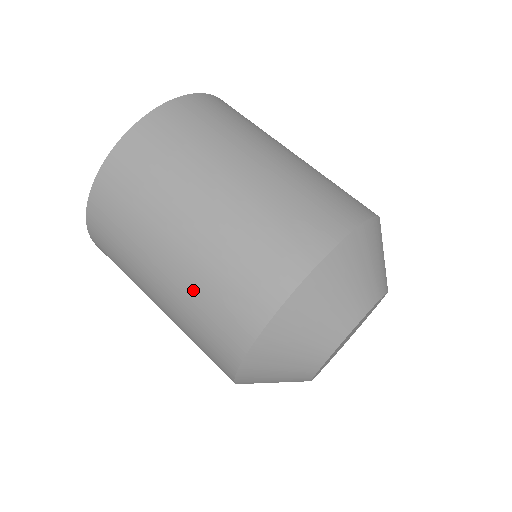
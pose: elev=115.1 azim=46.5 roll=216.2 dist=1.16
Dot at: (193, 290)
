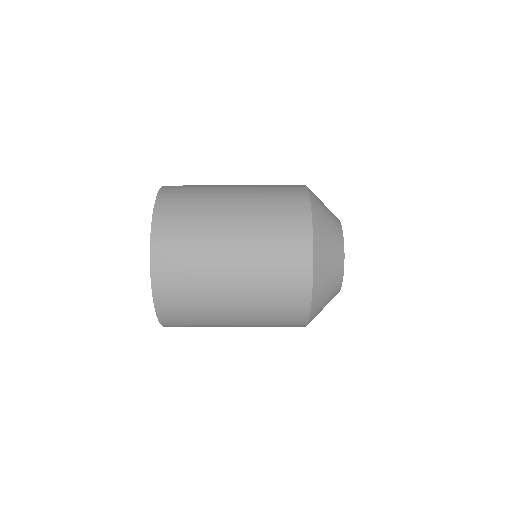
Dot at: occluded
